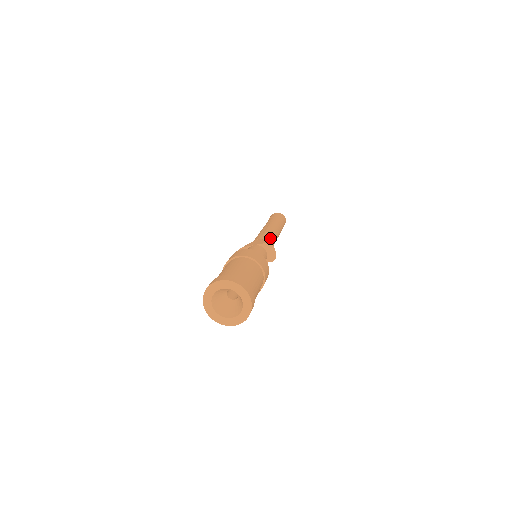
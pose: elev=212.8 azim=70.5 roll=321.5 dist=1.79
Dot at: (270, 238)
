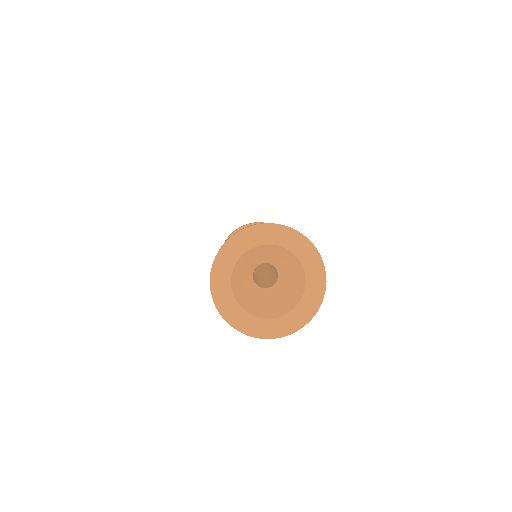
Dot at: occluded
